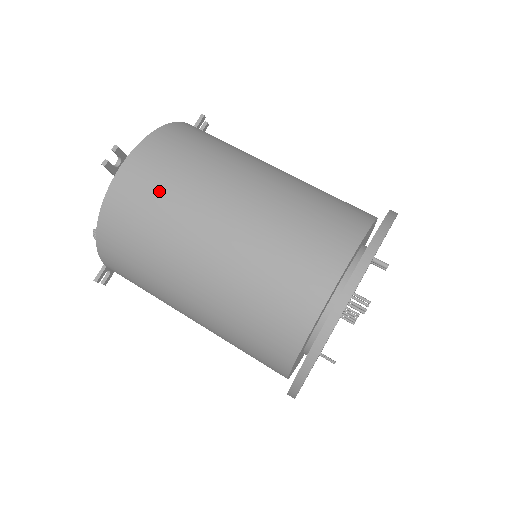
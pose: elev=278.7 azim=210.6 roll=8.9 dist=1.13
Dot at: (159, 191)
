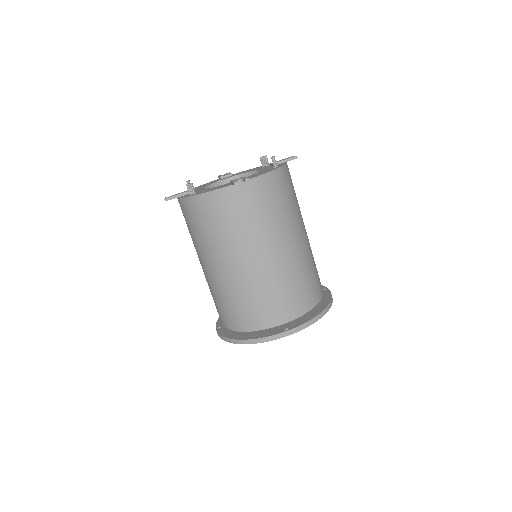
Dot at: (247, 215)
